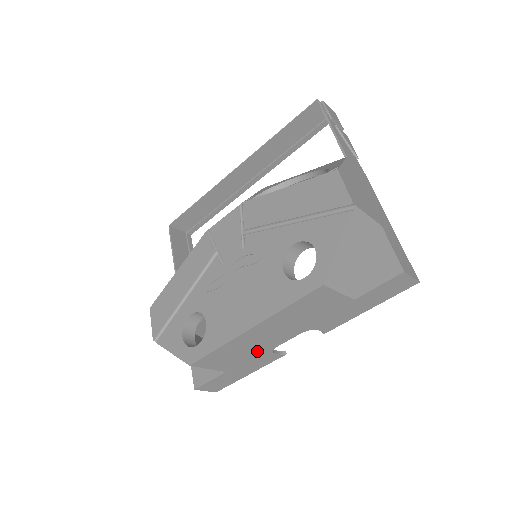
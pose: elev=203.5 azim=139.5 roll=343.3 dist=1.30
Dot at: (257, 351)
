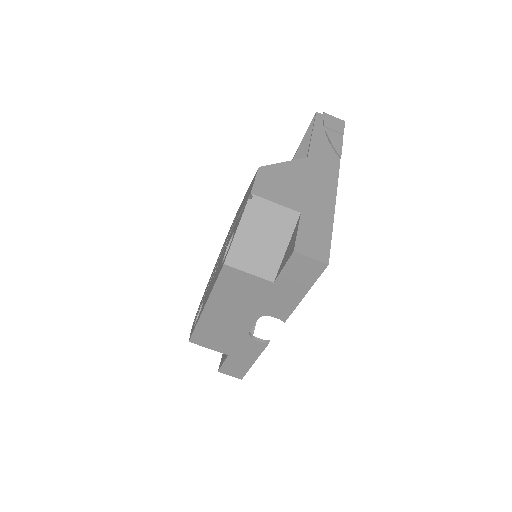
Dot at: (235, 335)
